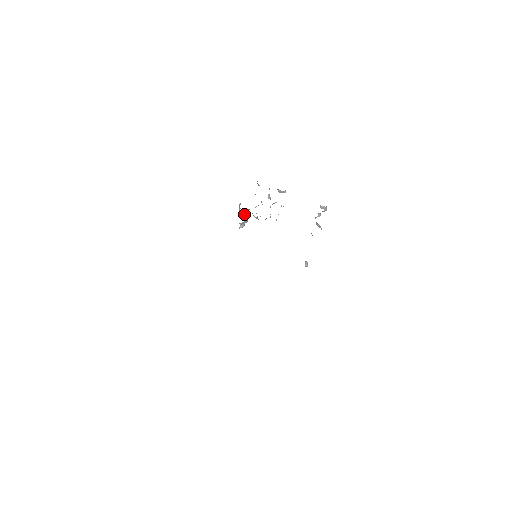
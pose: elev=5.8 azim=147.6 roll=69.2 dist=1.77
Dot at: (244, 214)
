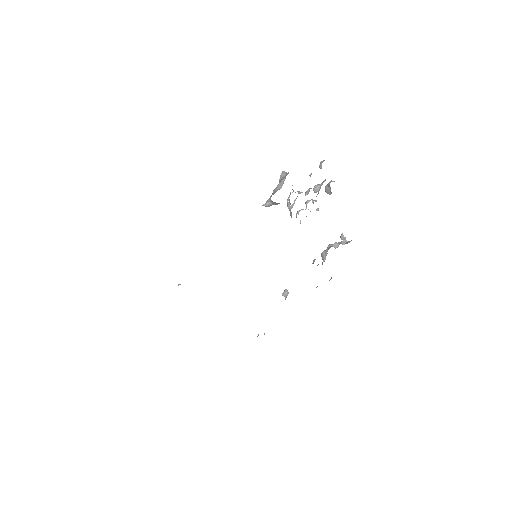
Dot at: occluded
